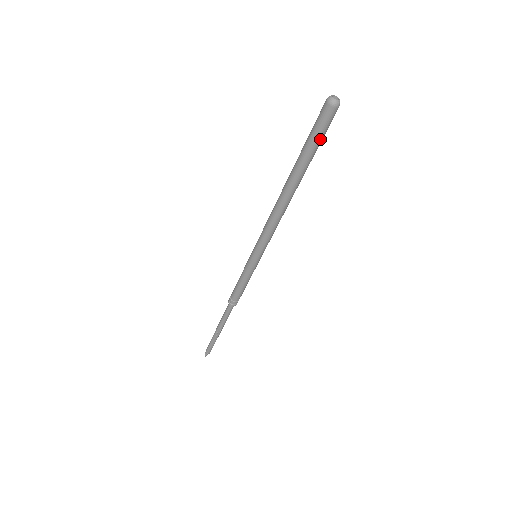
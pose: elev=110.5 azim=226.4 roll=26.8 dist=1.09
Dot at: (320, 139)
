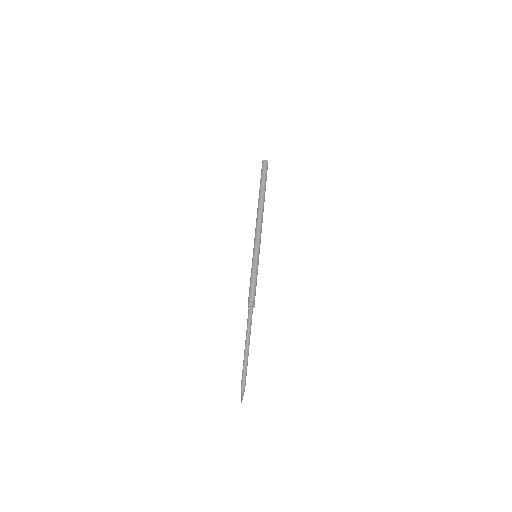
Dot at: (266, 176)
